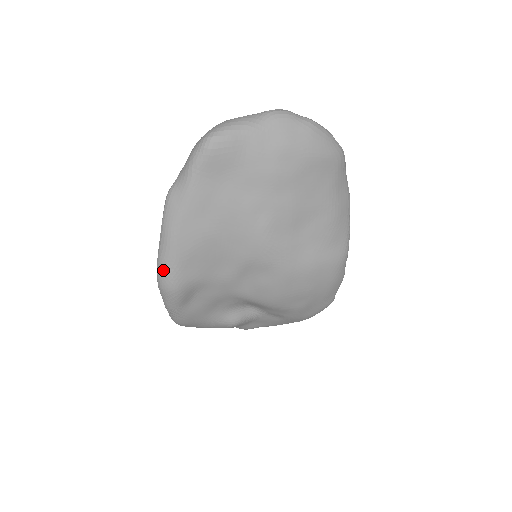
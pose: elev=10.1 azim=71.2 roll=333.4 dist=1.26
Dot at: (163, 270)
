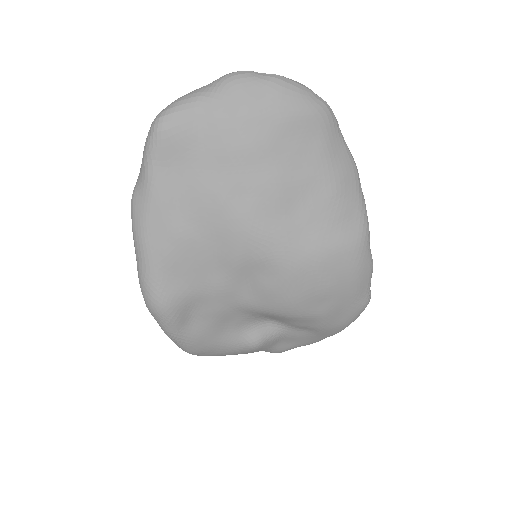
Dot at: (145, 287)
